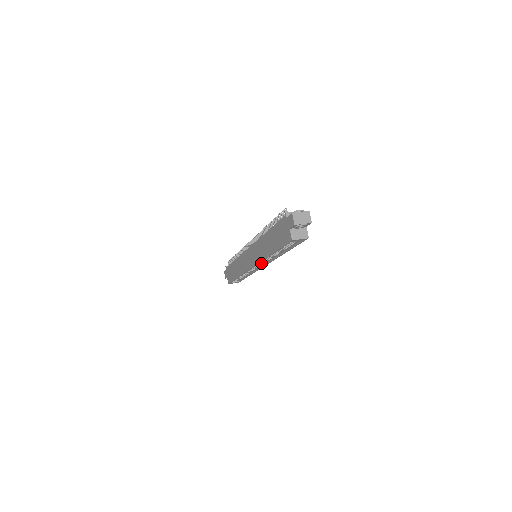
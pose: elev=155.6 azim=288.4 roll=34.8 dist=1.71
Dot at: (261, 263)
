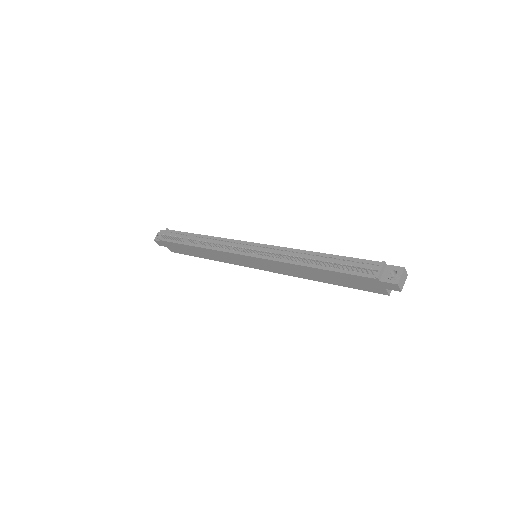
Dot at: occluded
